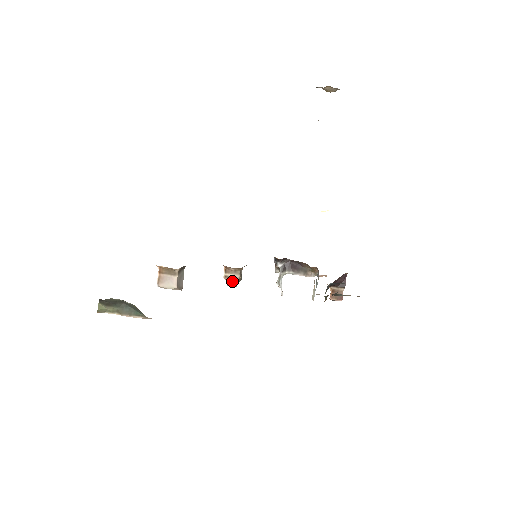
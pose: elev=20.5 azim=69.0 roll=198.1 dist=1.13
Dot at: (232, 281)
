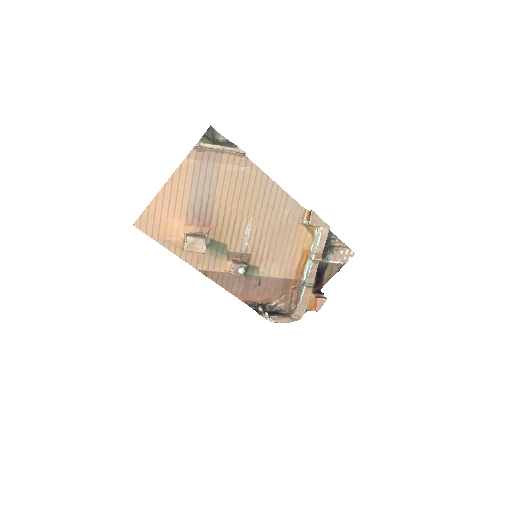
Dot at: (242, 266)
